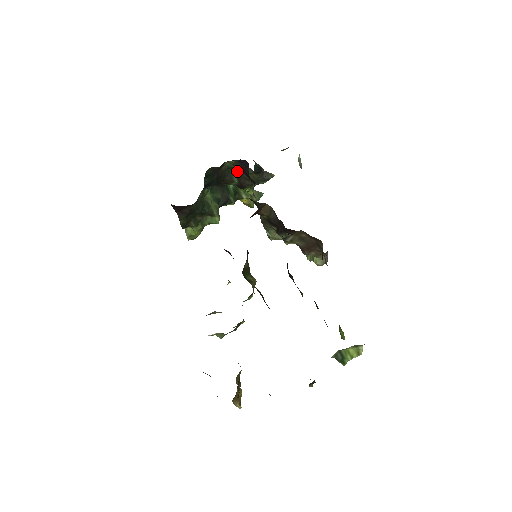
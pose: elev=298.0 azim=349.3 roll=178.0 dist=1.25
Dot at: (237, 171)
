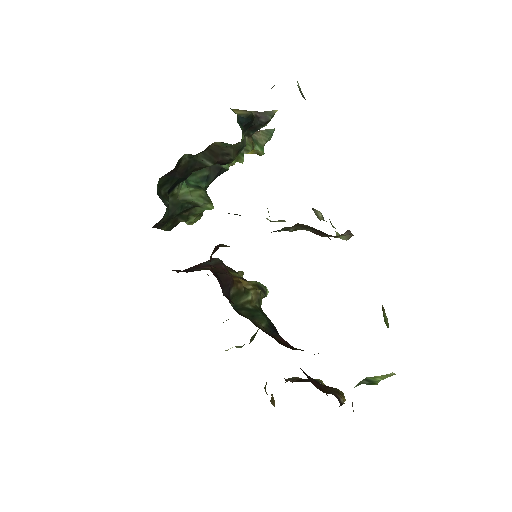
Dot at: (207, 152)
